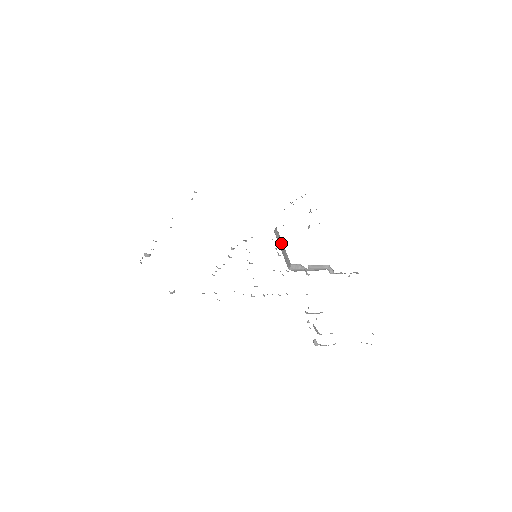
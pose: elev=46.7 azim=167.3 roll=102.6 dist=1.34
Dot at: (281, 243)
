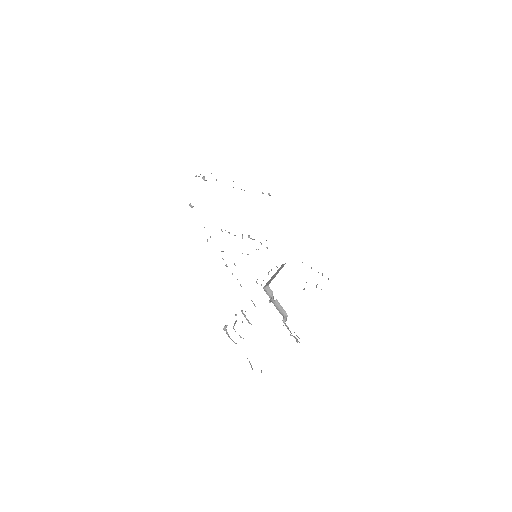
Dot at: (278, 272)
